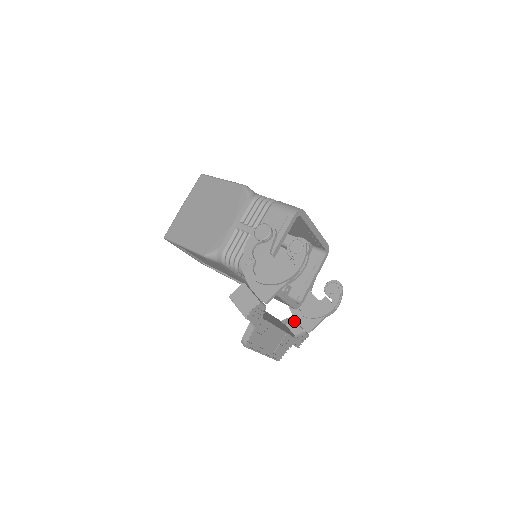
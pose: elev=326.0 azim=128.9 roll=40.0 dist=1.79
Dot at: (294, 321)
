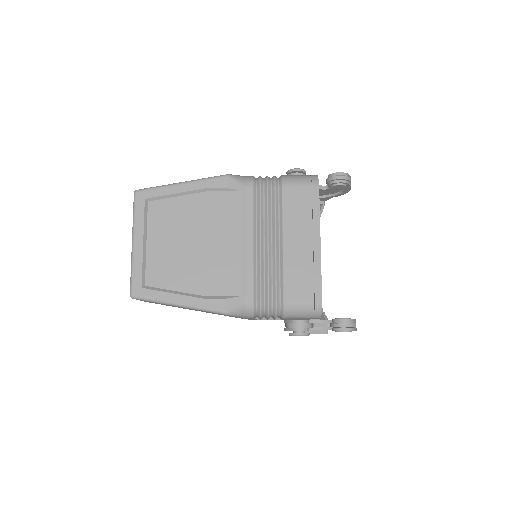
Dot at: occluded
